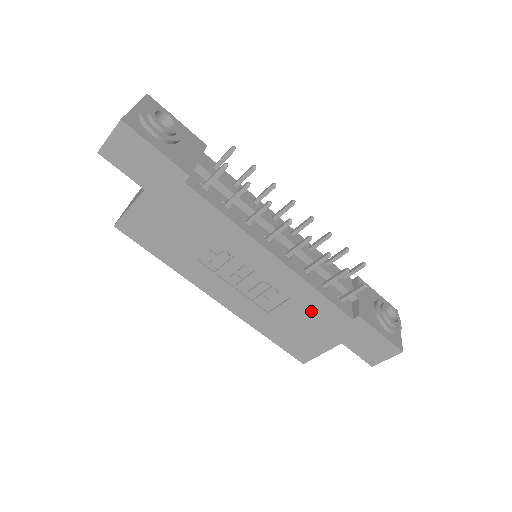
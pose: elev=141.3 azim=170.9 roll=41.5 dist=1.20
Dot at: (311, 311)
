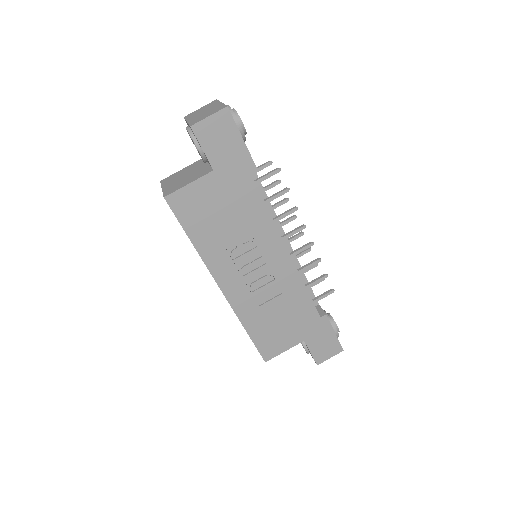
Dot at: (294, 307)
